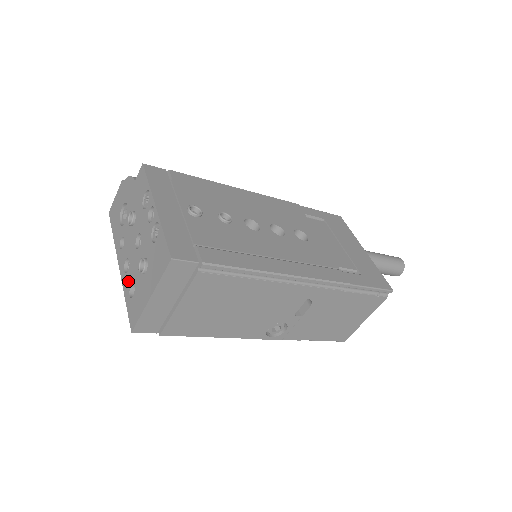
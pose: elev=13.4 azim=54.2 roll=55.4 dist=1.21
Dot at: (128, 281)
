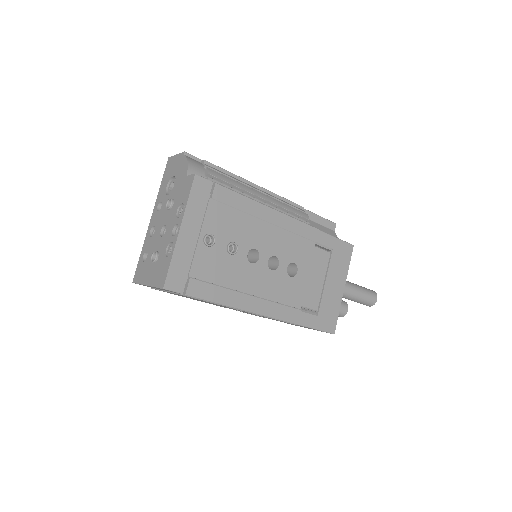
Dot at: (147, 245)
